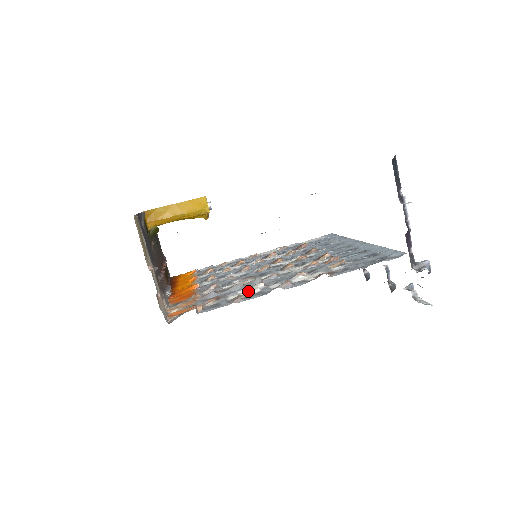
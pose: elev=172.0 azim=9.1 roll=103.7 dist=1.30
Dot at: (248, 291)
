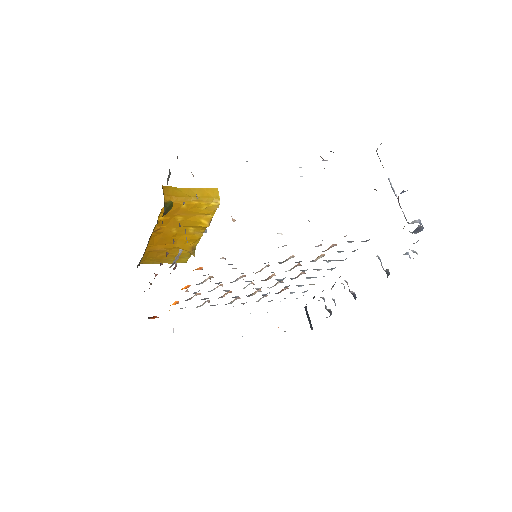
Dot at: occluded
